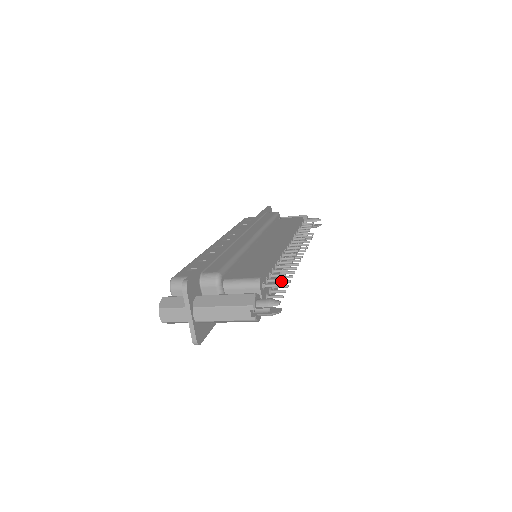
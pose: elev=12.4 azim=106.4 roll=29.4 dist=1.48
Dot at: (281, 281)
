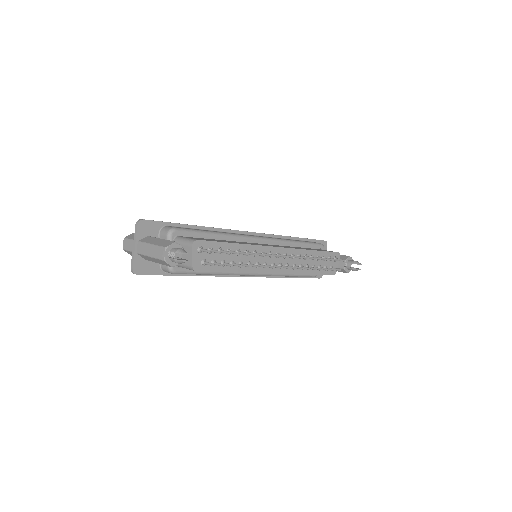
Dot at: (217, 252)
